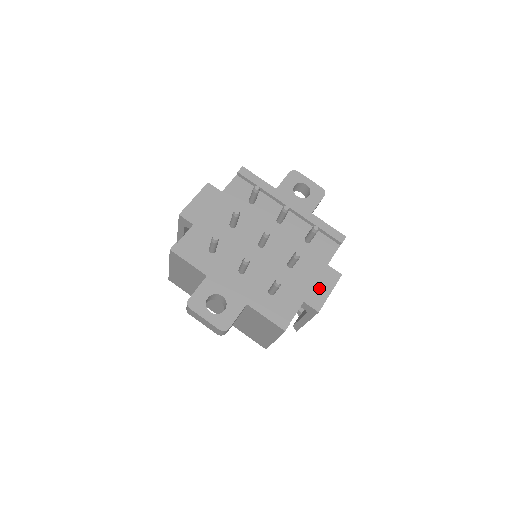
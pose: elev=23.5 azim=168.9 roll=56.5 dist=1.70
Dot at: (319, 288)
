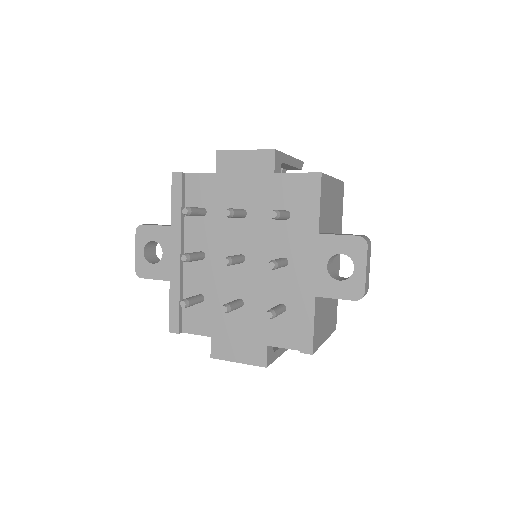
Dot at: (235, 347)
